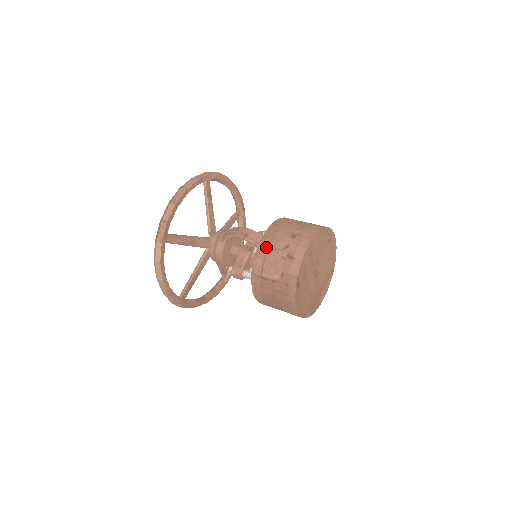
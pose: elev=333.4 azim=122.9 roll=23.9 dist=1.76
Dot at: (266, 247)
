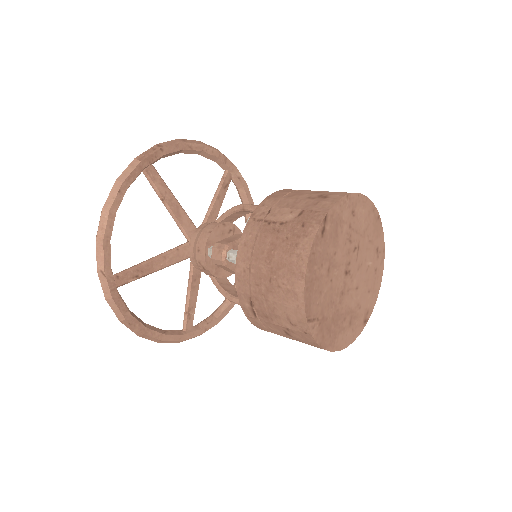
Dot at: (287, 192)
